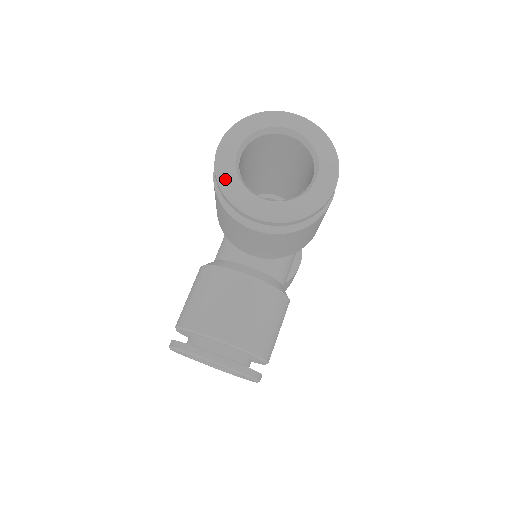
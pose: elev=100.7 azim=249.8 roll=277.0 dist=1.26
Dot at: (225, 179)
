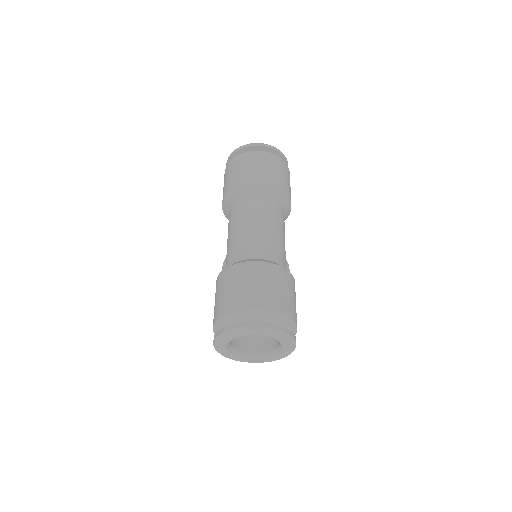
Dot at: (228, 356)
